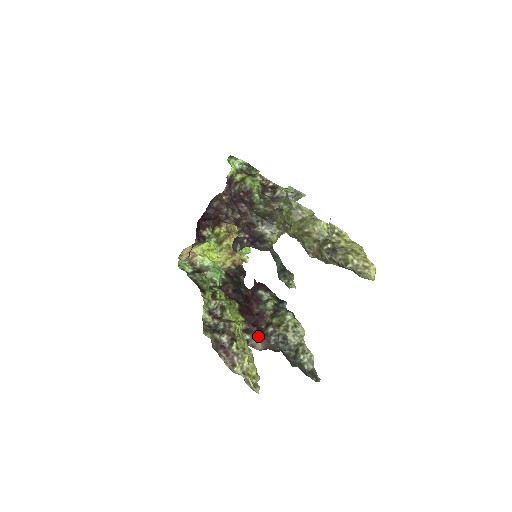
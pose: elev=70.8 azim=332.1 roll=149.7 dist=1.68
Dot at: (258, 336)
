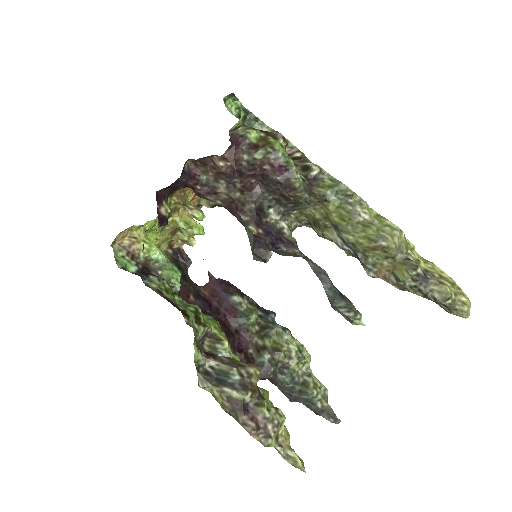
Dot at: occluded
